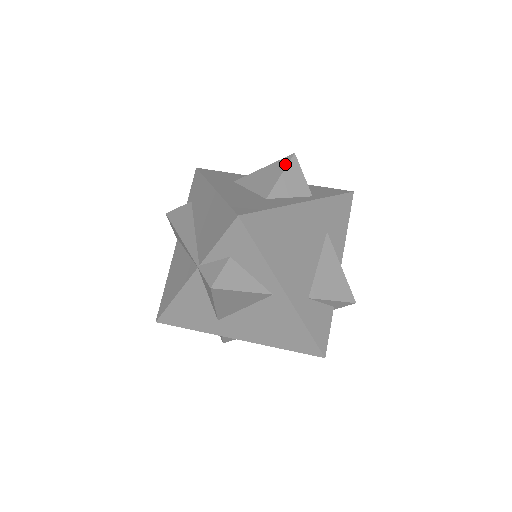
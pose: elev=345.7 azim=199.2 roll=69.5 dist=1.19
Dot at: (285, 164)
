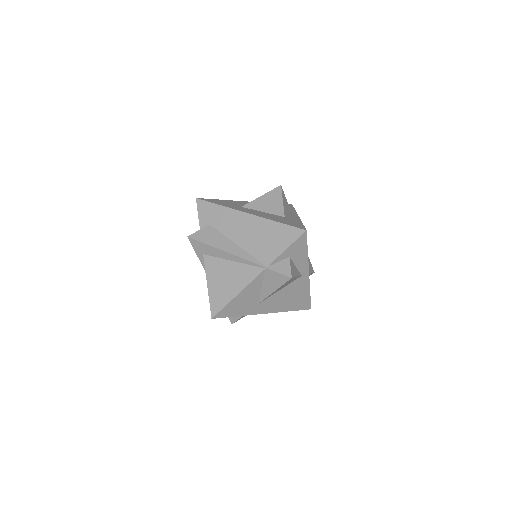
Dot at: (280, 193)
